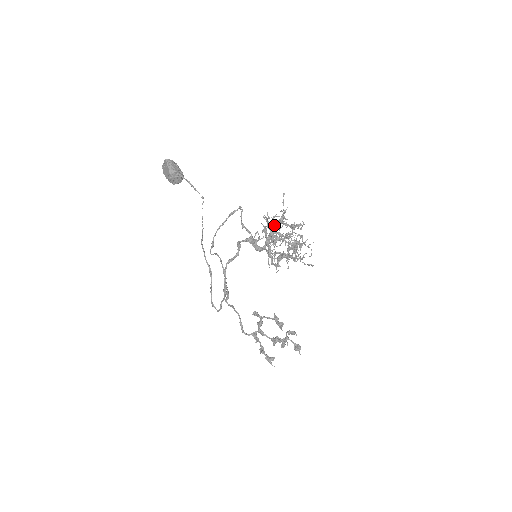
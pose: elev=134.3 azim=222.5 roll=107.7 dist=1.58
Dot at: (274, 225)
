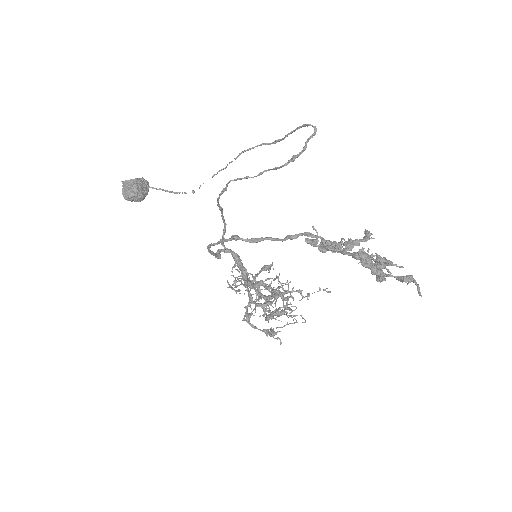
Dot at: occluded
